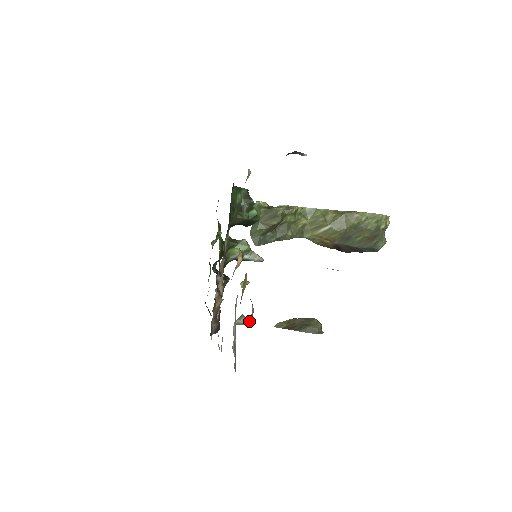
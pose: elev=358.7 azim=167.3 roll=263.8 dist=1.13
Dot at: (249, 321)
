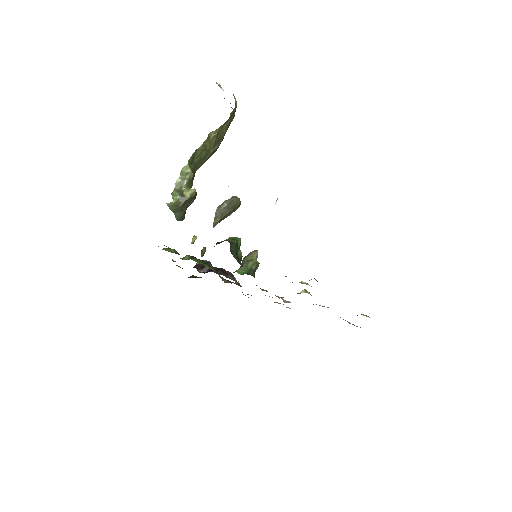
Dot at: occluded
